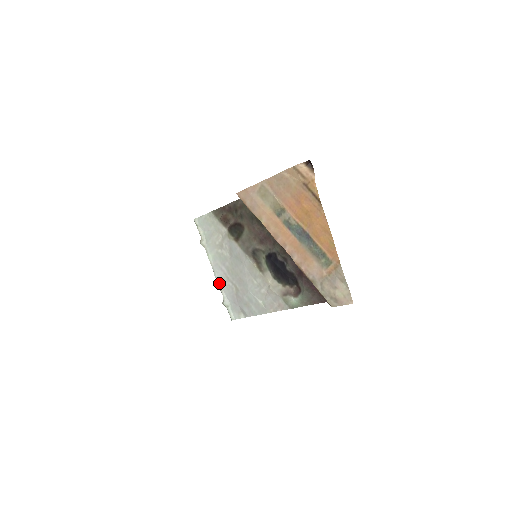
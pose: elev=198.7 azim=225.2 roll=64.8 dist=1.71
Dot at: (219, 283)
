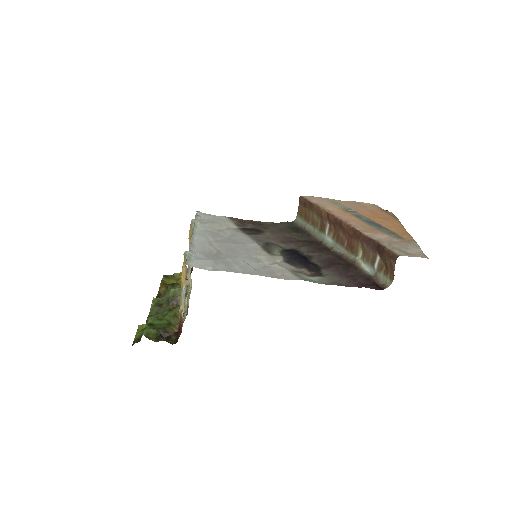
Dot at: (194, 242)
